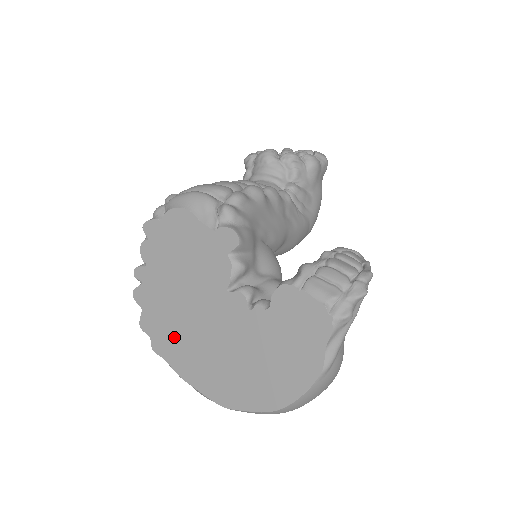
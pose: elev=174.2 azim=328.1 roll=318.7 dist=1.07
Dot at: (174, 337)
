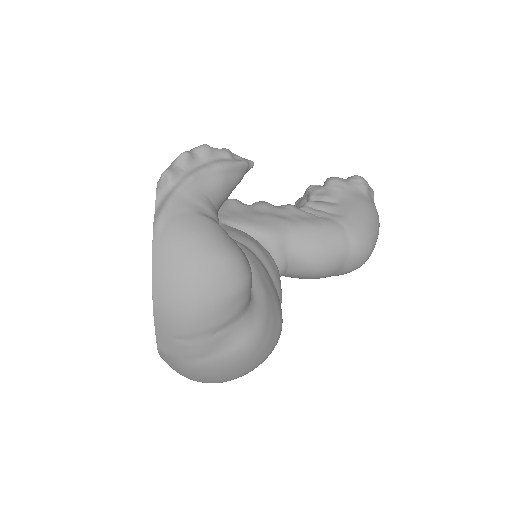
Dot at: occluded
